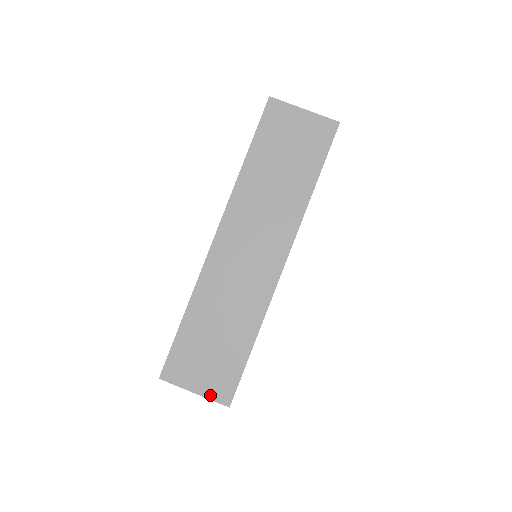
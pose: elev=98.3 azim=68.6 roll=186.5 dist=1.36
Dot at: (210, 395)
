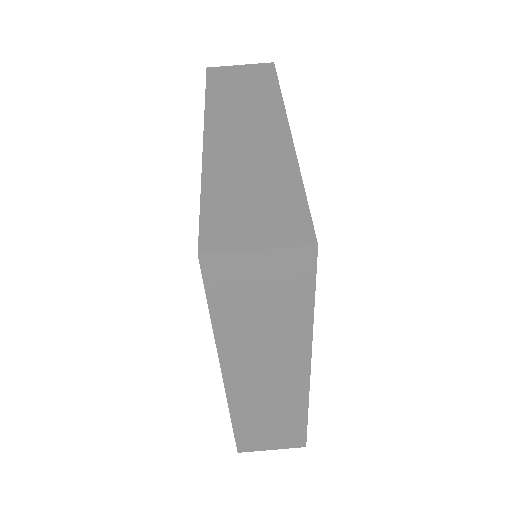
Dot at: (282, 243)
